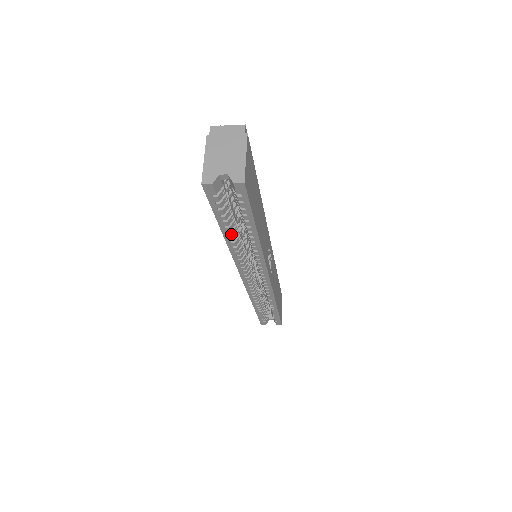
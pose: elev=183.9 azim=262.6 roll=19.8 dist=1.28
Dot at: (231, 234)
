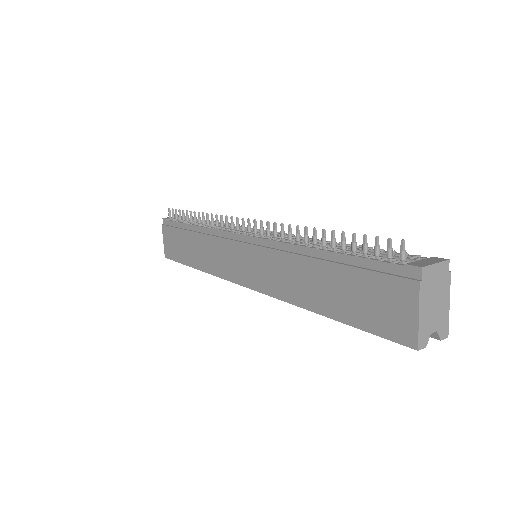
Dot at: occluded
